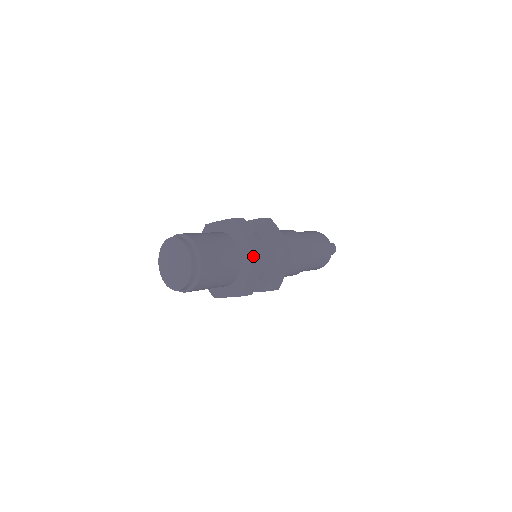
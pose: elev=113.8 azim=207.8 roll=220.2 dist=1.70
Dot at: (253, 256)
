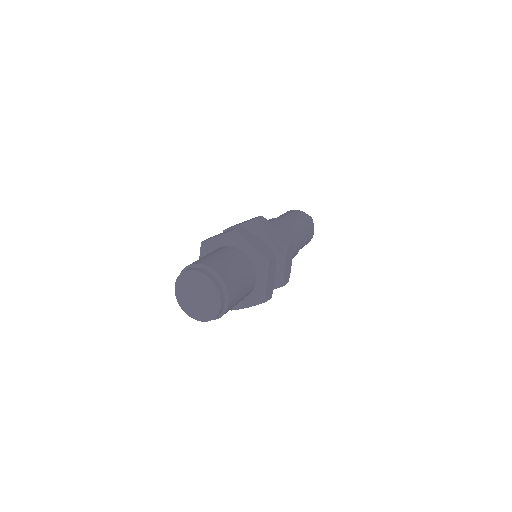
Dot at: (267, 263)
